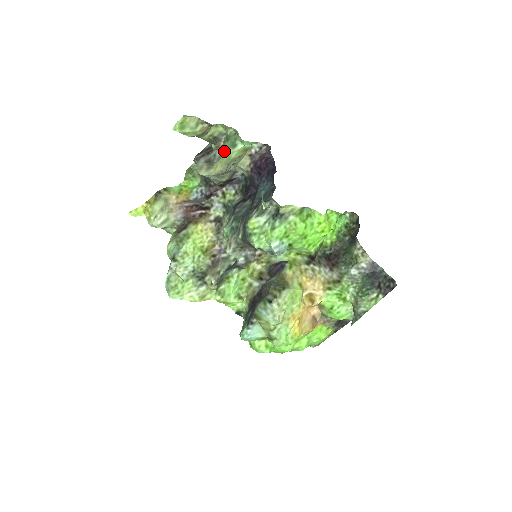
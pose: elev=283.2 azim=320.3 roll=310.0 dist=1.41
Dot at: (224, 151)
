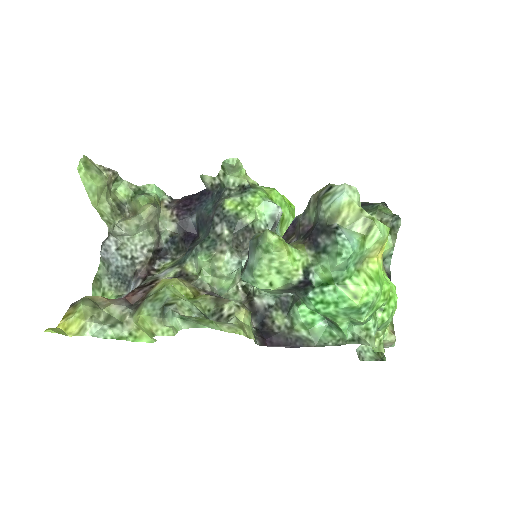
Dot at: (141, 197)
